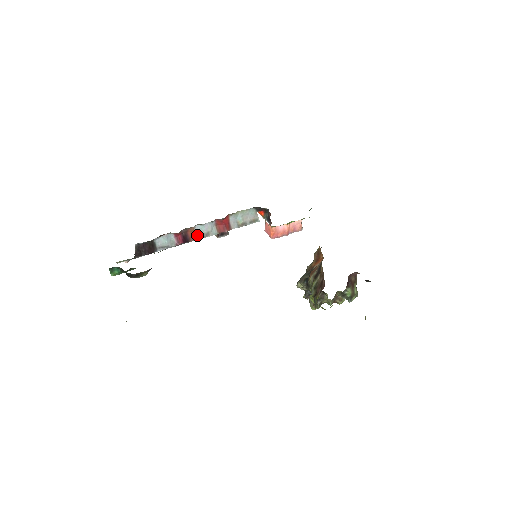
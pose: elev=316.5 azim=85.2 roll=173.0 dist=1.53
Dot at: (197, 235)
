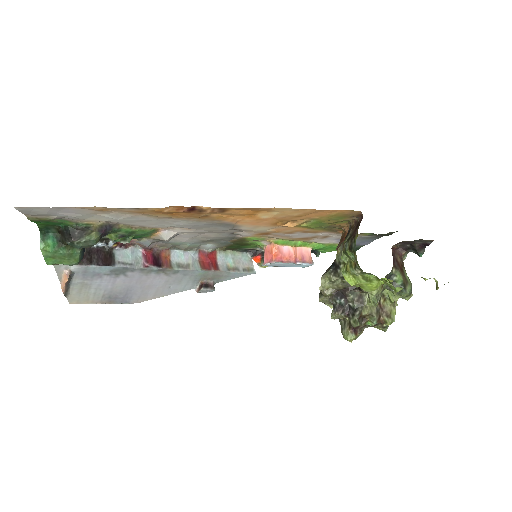
Dot at: (173, 264)
